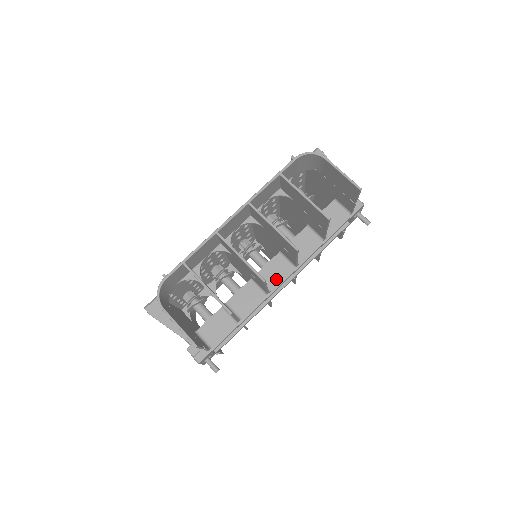
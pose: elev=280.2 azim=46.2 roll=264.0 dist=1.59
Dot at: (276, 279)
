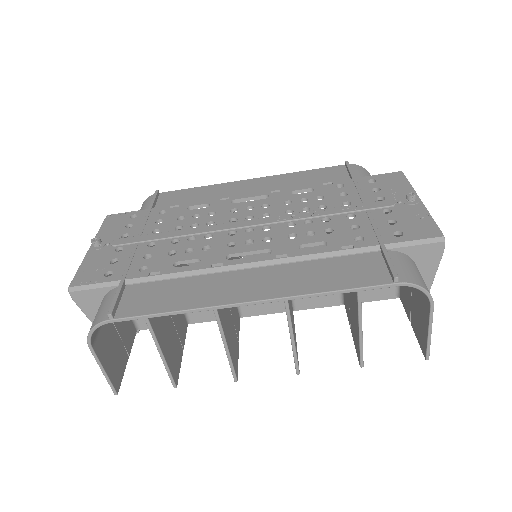
Dot at: (258, 308)
